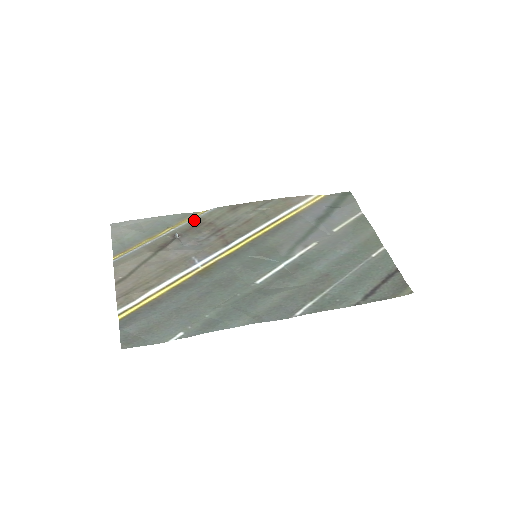
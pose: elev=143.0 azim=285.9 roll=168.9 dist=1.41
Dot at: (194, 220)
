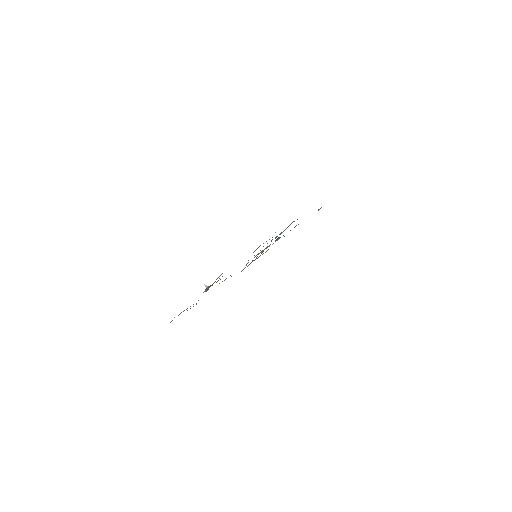
Dot at: occluded
